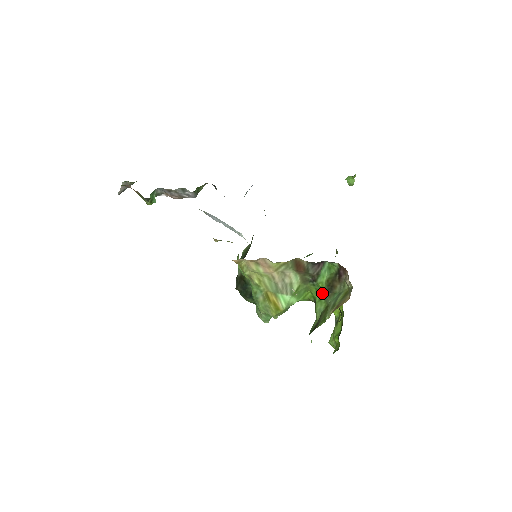
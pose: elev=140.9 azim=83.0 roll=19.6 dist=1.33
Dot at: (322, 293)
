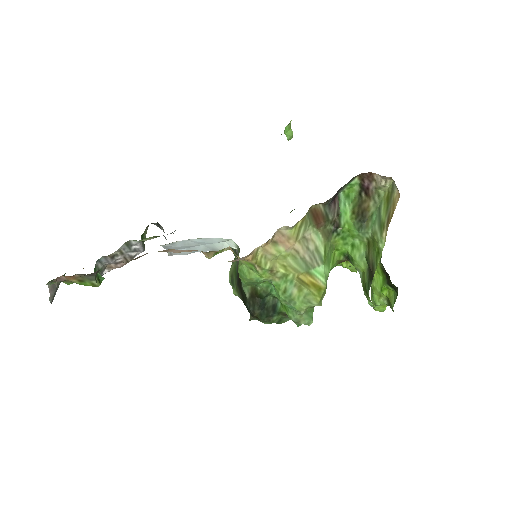
Dot at: (353, 235)
